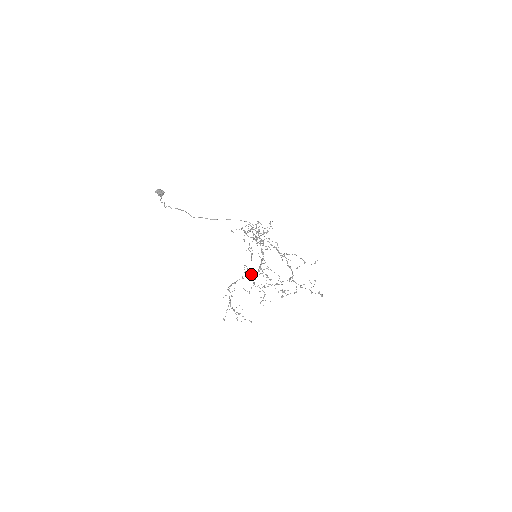
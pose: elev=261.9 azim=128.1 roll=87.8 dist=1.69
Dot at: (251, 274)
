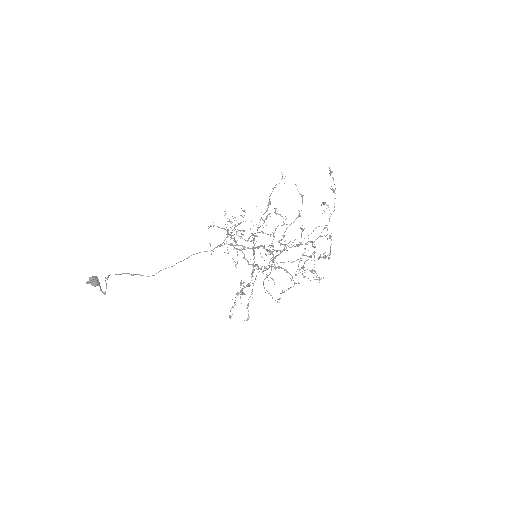
Dot at: occluded
